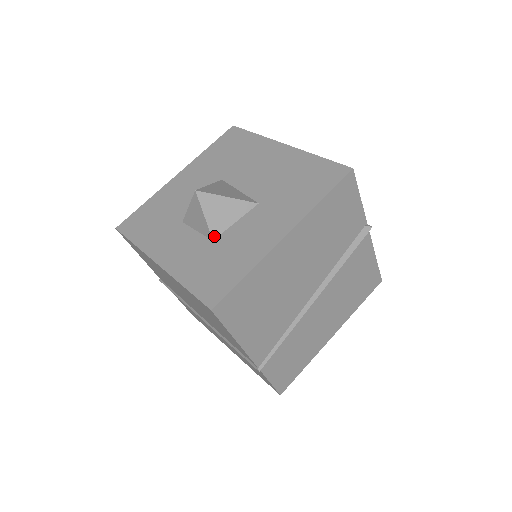
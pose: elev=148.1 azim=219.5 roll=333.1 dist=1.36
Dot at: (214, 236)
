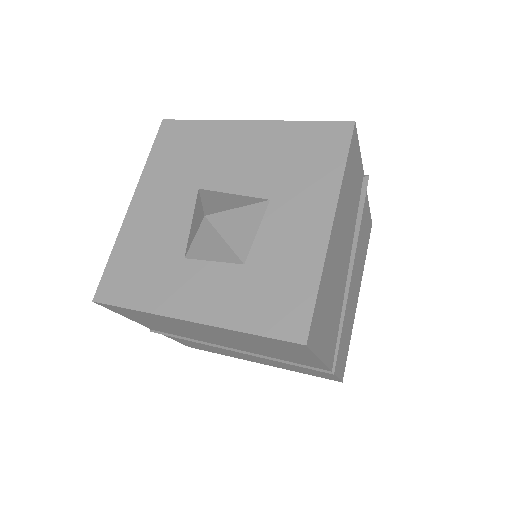
Dot at: (243, 259)
